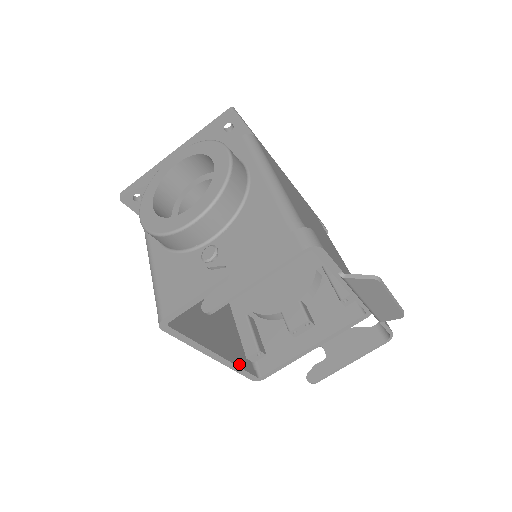
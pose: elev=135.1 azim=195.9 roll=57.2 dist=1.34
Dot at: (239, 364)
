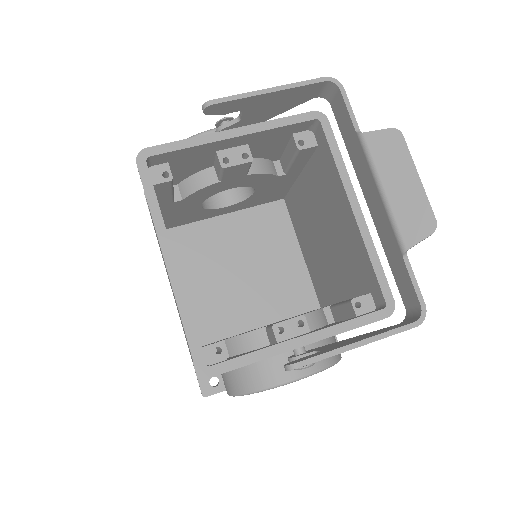
Dot at: (190, 313)
